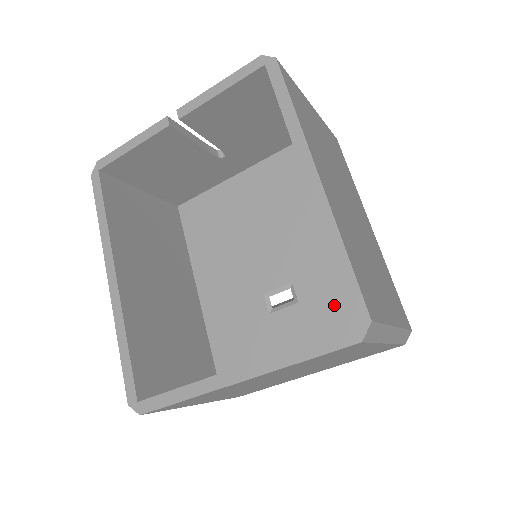
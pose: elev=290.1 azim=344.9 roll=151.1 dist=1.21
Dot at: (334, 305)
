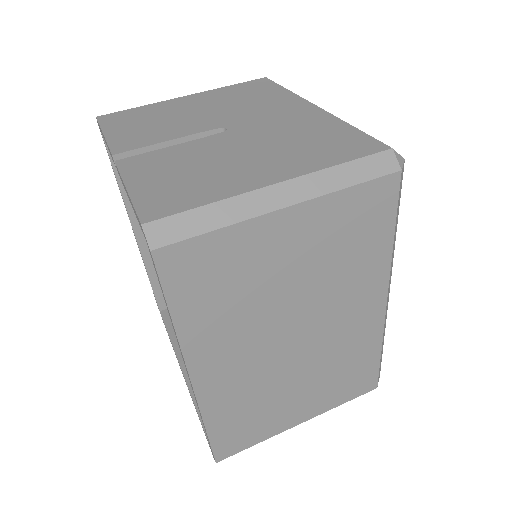
Dot at: occluded
